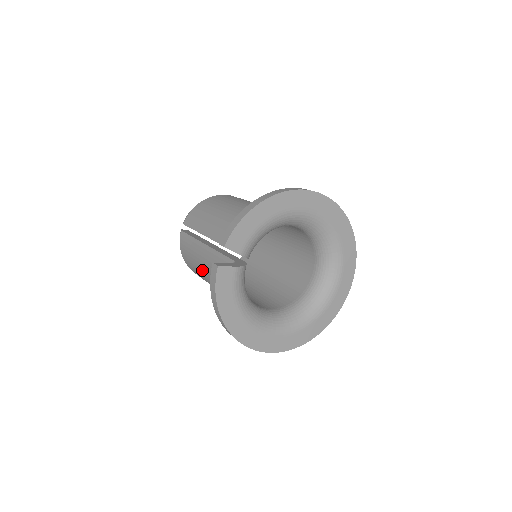
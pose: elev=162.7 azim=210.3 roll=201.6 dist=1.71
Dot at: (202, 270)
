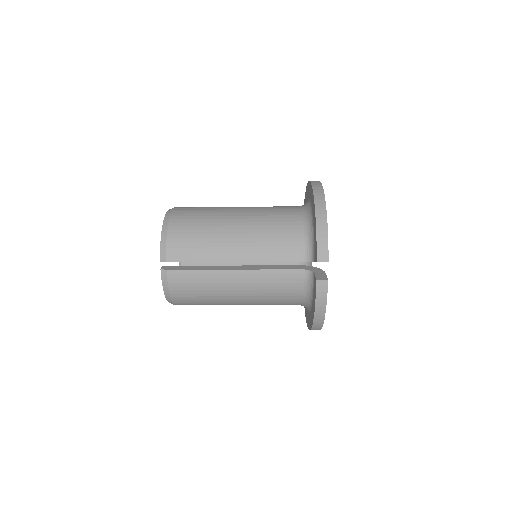
Dot at: (228, 296)
